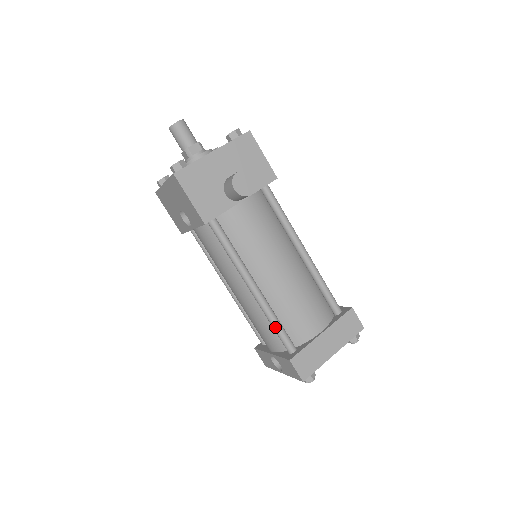
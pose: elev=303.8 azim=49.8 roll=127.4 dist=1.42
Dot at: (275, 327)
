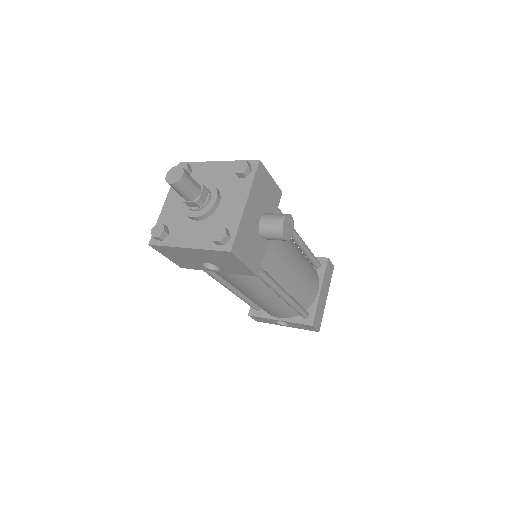
Dot at: (298, 310)
